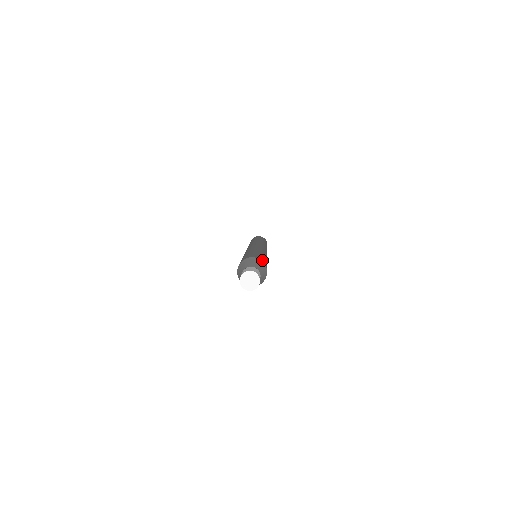
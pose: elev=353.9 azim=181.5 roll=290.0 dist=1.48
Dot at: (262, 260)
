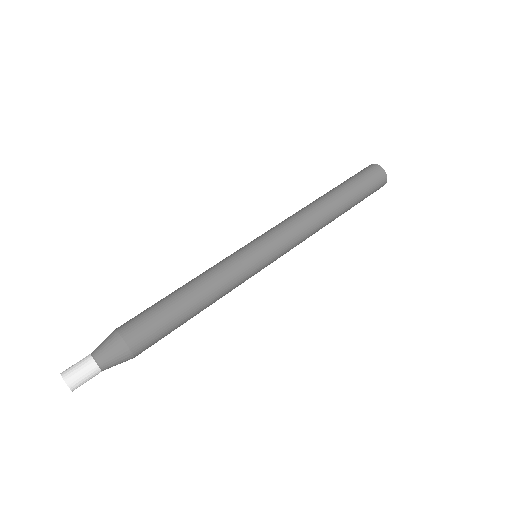
Dot at: (138, 343)
